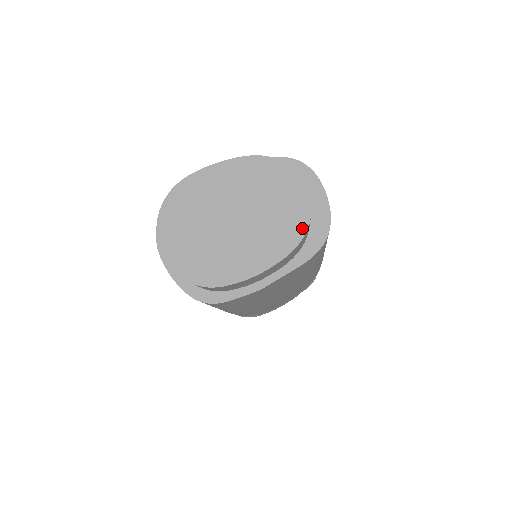
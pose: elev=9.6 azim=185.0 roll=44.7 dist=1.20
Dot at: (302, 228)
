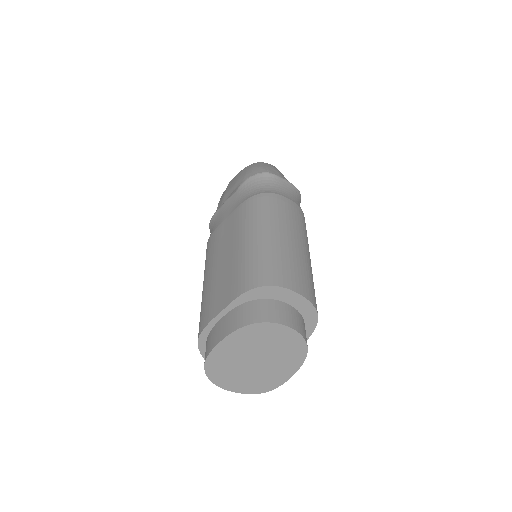
Dot at: (303, 346)
